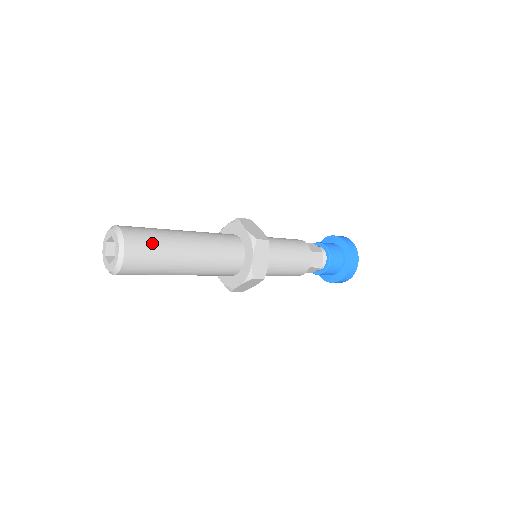
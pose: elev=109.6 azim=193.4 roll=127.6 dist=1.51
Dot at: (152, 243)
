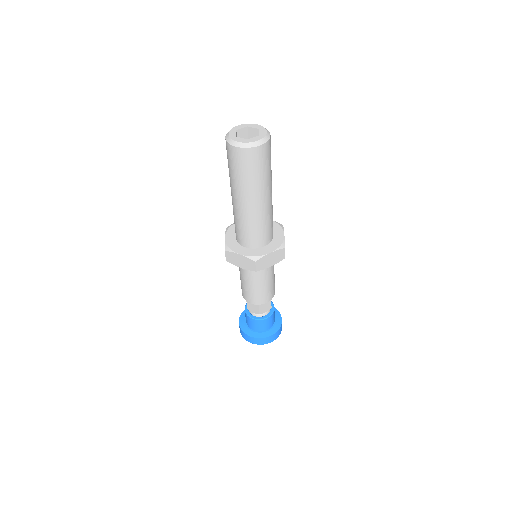
Dot at: (268, 165)
